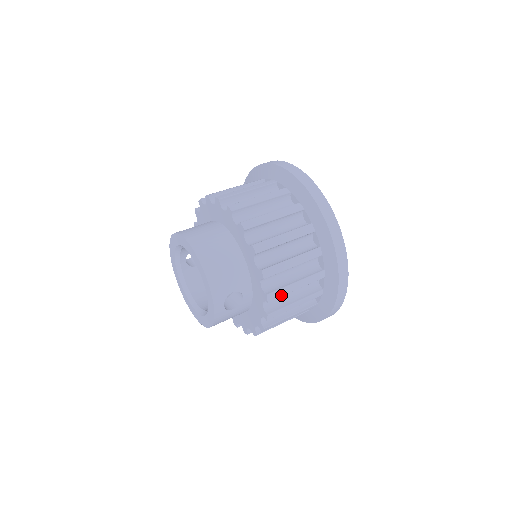
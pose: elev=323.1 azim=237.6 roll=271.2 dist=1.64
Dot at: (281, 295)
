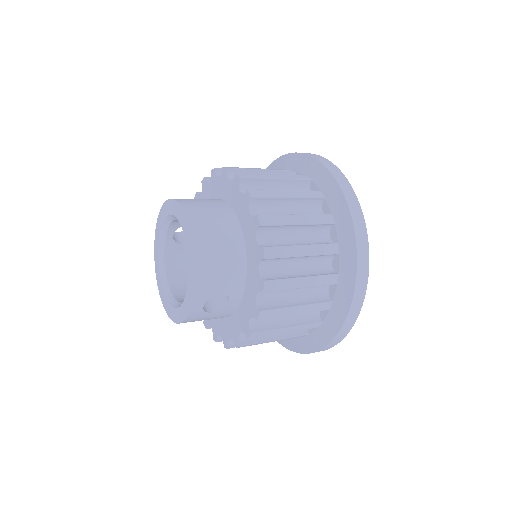
Dot at: (275, 316)
